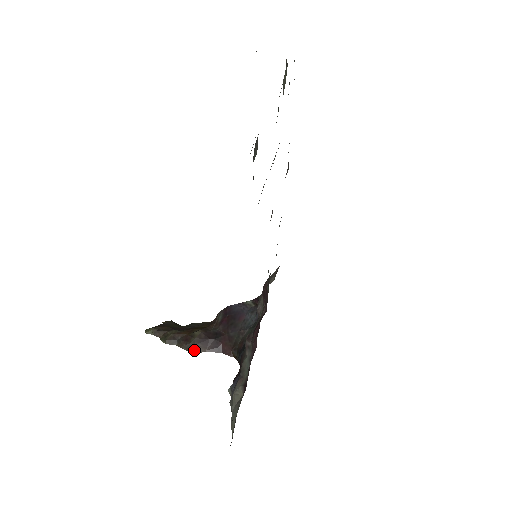
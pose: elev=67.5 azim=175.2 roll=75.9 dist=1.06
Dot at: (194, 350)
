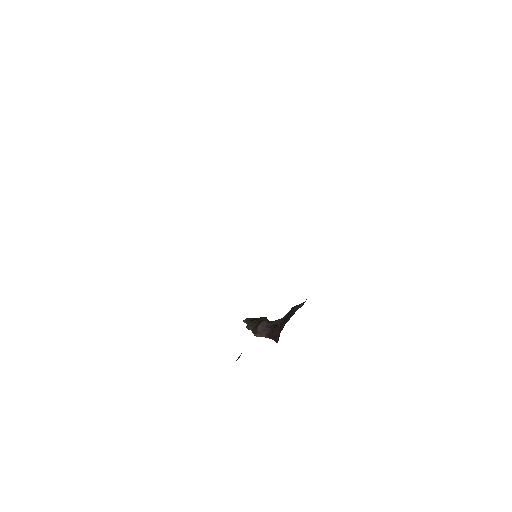
Dot at: (257, 334)
